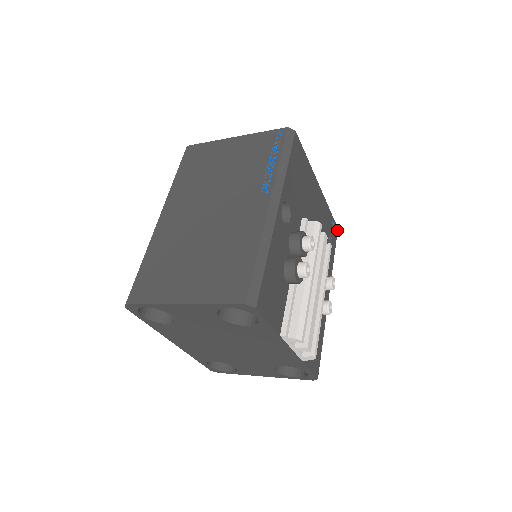
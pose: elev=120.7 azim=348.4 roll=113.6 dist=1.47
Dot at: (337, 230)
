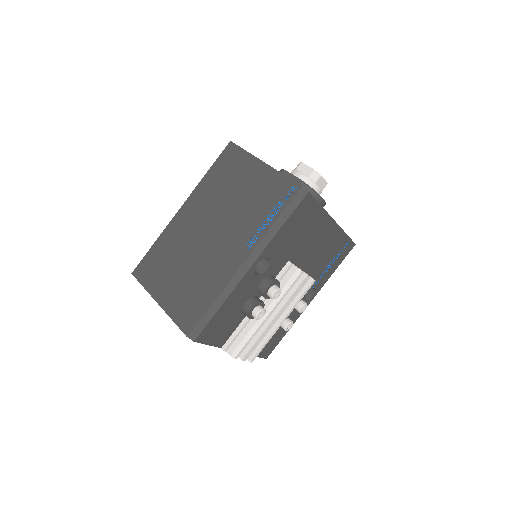
Dot at: (353, 246)
